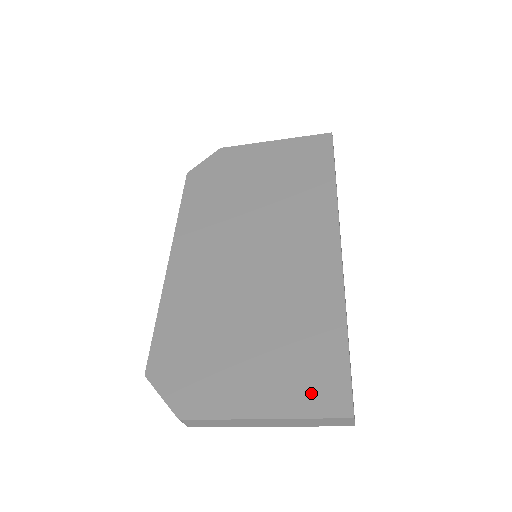
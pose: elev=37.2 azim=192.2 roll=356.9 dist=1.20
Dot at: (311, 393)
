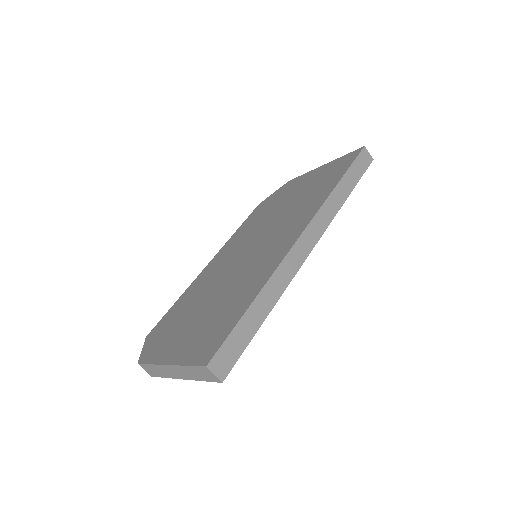
Dot at: (200, 348)
